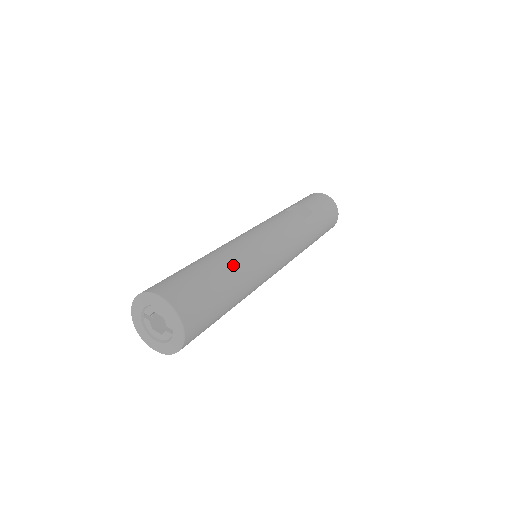
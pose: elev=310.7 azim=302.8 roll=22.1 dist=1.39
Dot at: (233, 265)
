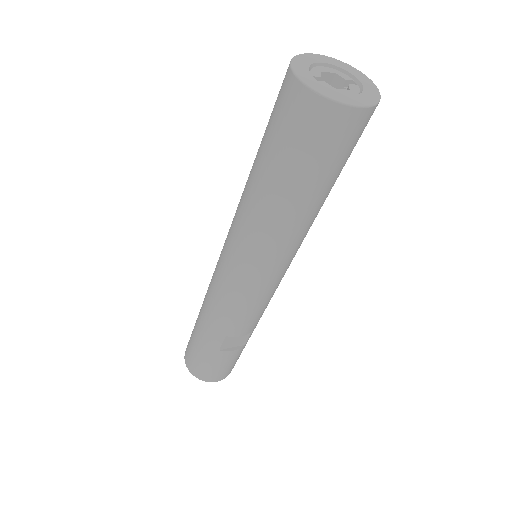
Dot at: occluded
